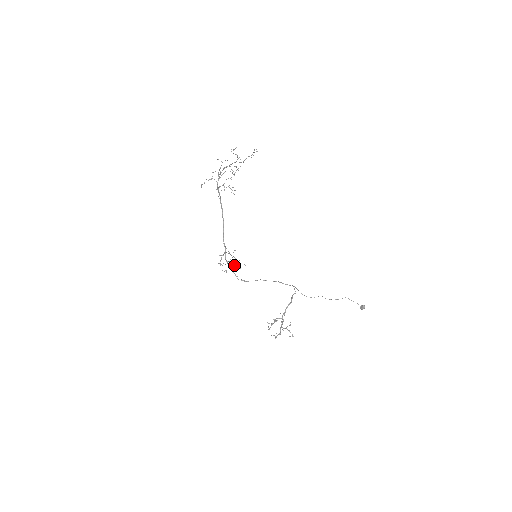
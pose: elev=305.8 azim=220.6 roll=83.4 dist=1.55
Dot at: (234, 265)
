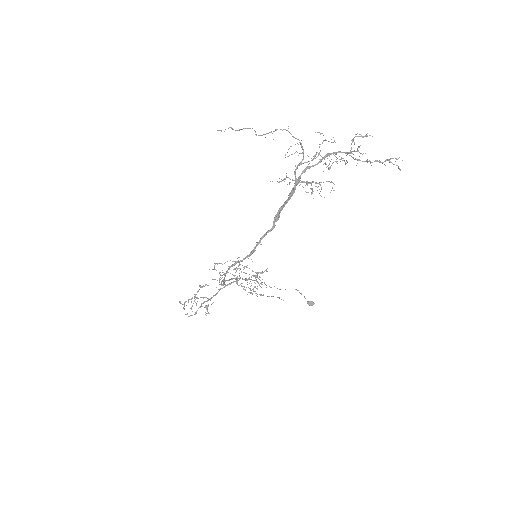
Dot at: (263, 295)
